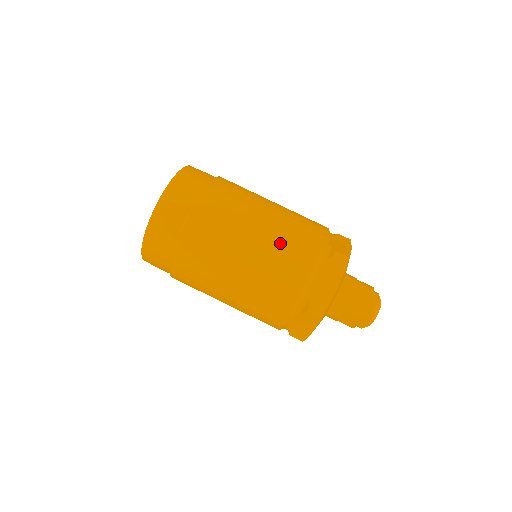
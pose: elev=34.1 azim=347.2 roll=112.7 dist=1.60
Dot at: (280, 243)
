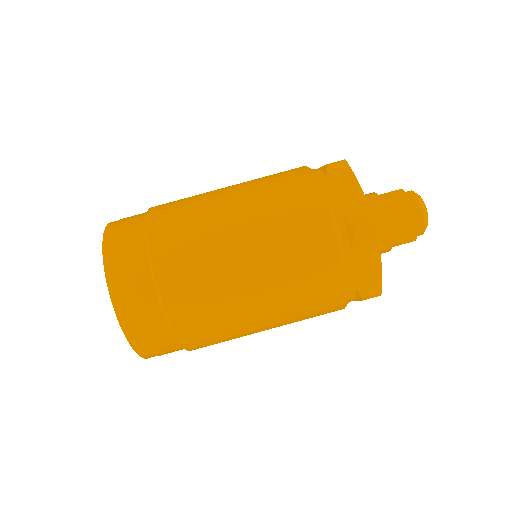
Dot at: (288, 274)
